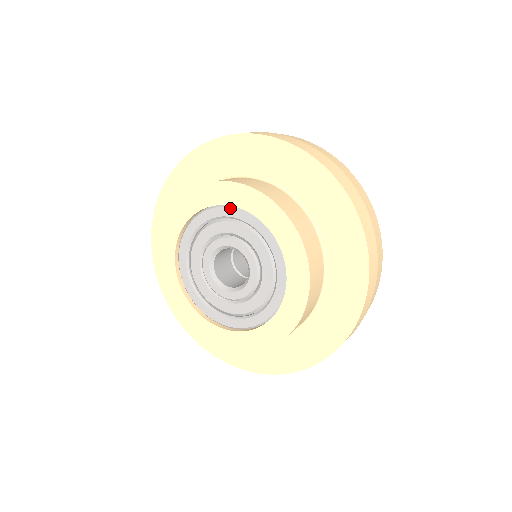
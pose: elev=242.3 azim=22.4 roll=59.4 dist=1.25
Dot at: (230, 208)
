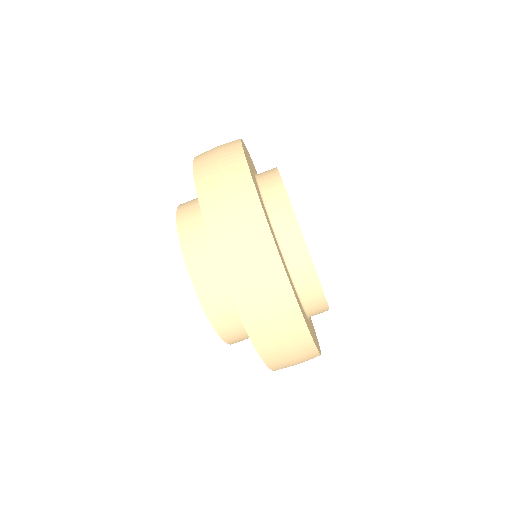
Dot at: occluded
